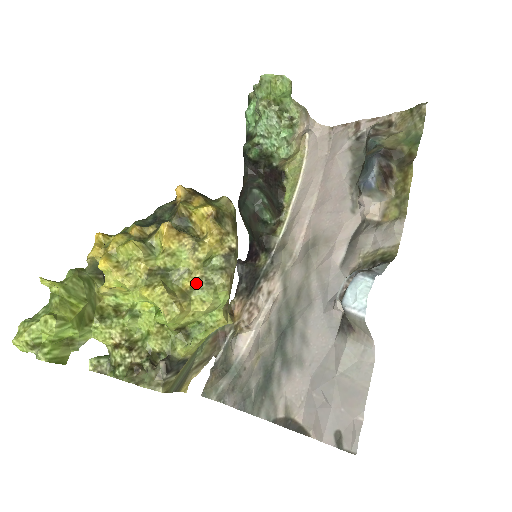
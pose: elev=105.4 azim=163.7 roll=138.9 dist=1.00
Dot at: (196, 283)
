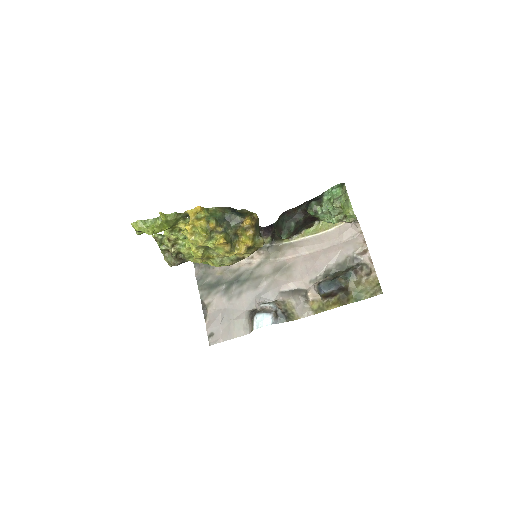
Dot at: (217, 257)
